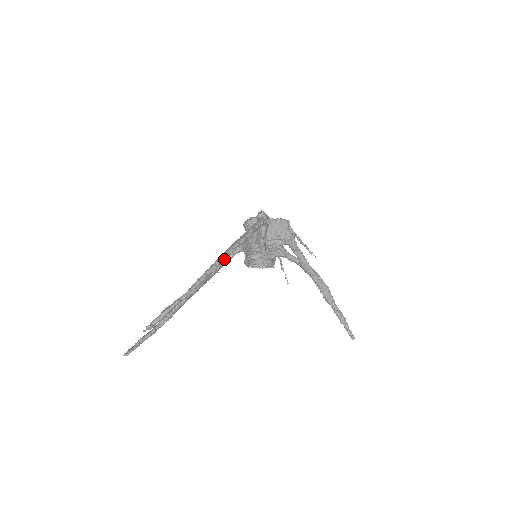
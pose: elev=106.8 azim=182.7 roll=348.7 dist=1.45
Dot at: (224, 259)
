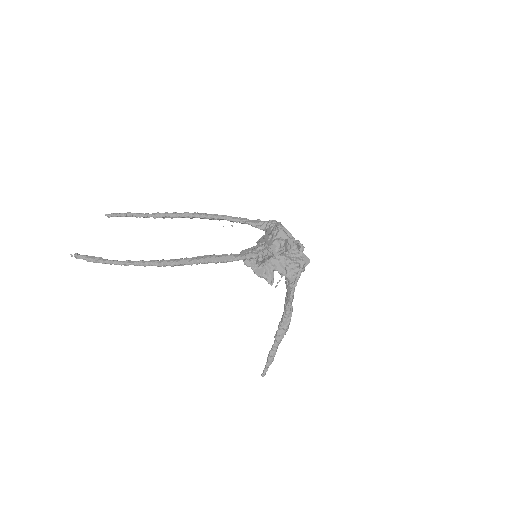
Dot at: (179, 265)
